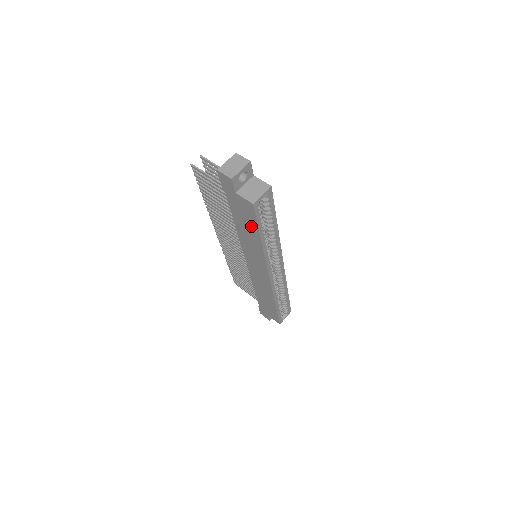
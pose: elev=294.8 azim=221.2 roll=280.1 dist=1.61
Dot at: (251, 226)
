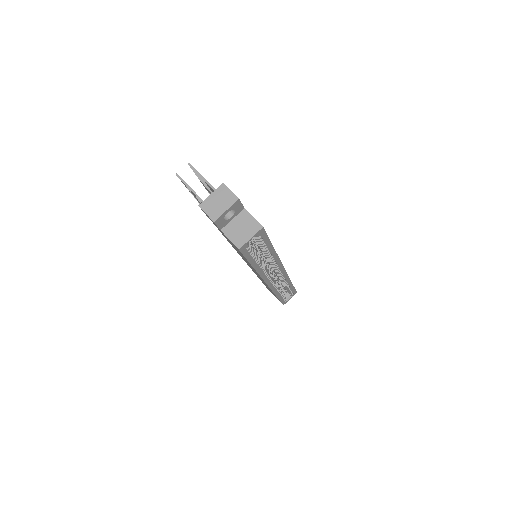
Dot at: (242, 255)
